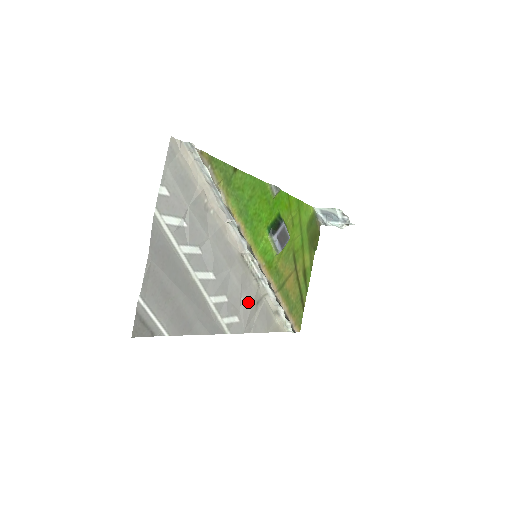
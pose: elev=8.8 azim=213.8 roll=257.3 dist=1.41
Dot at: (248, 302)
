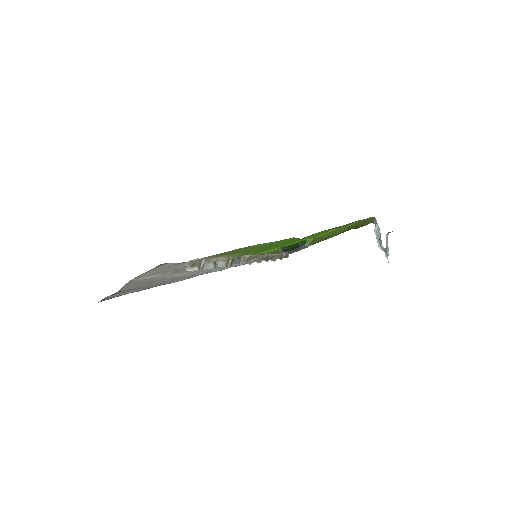
Dot at: occluded
